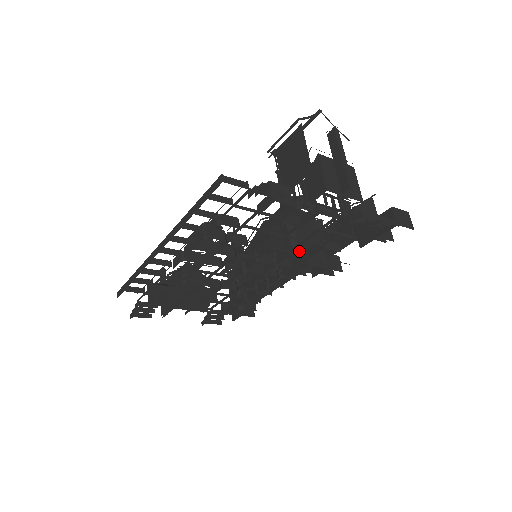
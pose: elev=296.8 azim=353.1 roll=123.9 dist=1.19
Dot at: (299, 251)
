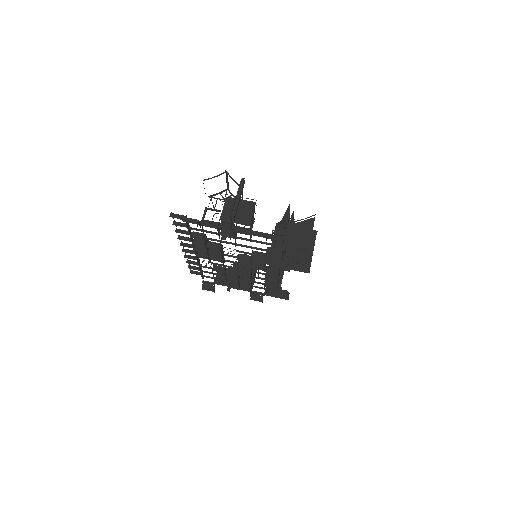
Dot at: (260, 254)
